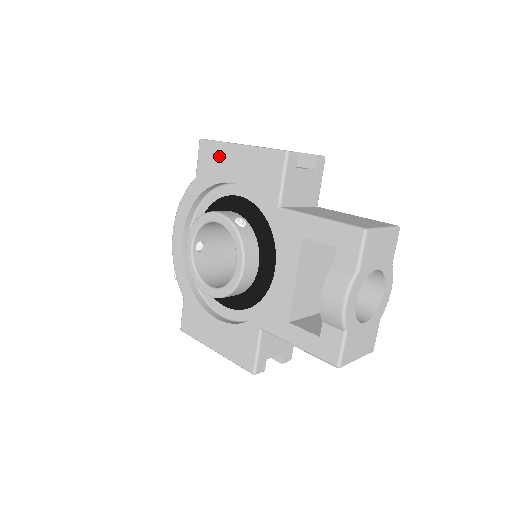
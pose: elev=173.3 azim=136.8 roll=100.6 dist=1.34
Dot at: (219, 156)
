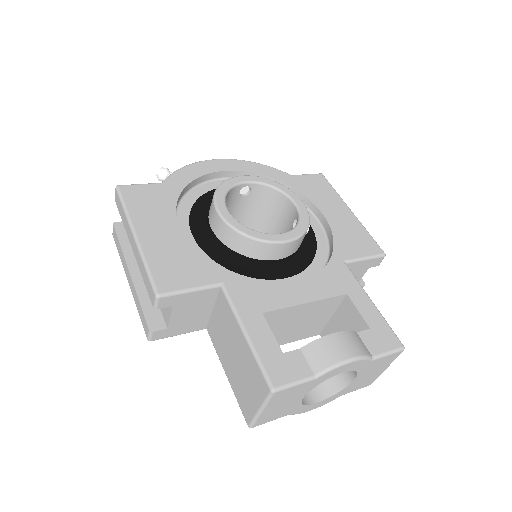
Dot at: (328, 194)
